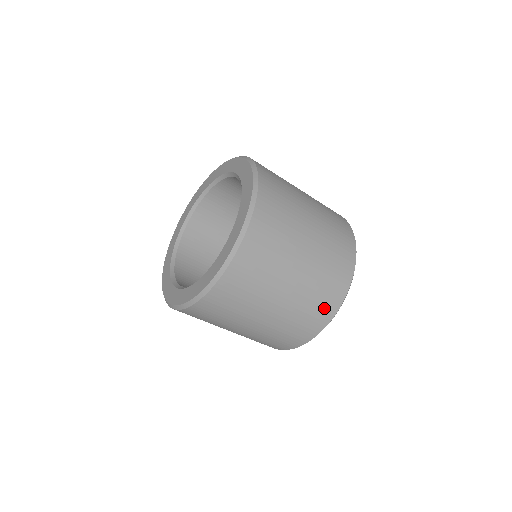
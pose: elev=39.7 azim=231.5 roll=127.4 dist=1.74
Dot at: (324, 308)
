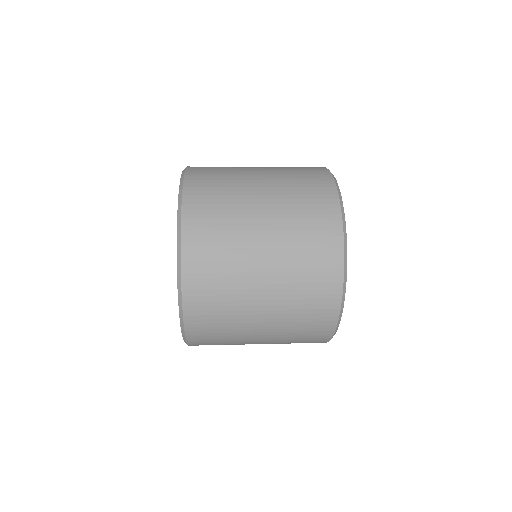
Dot at: occluded
